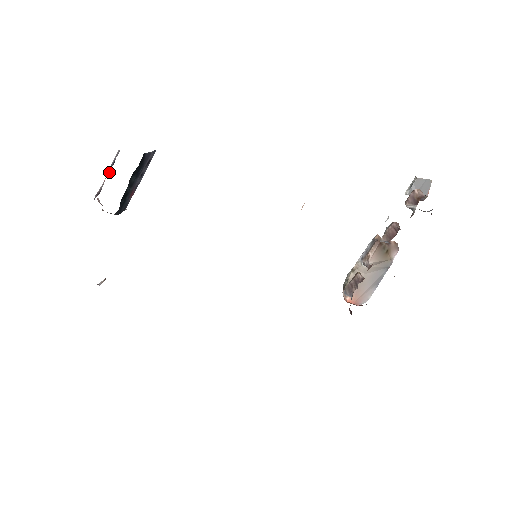
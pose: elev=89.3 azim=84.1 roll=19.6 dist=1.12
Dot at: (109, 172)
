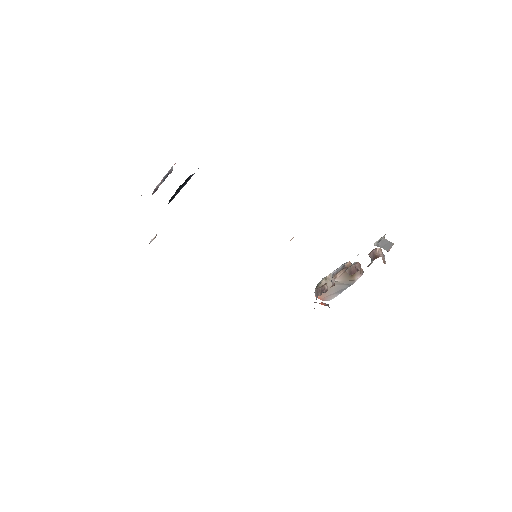
Dot at: (164, 179)
